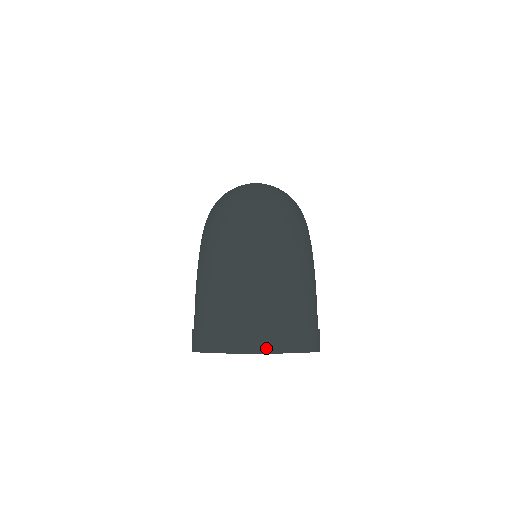
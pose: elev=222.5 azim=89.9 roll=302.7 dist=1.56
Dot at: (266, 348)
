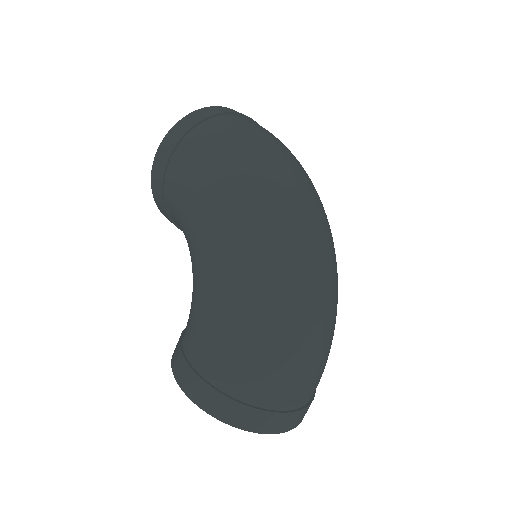
Dot at: (296, 424)
